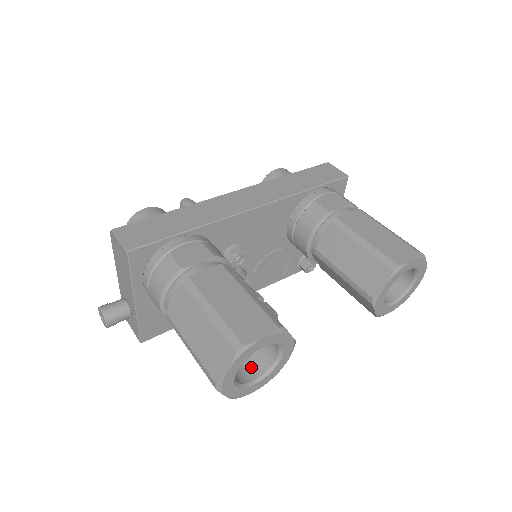
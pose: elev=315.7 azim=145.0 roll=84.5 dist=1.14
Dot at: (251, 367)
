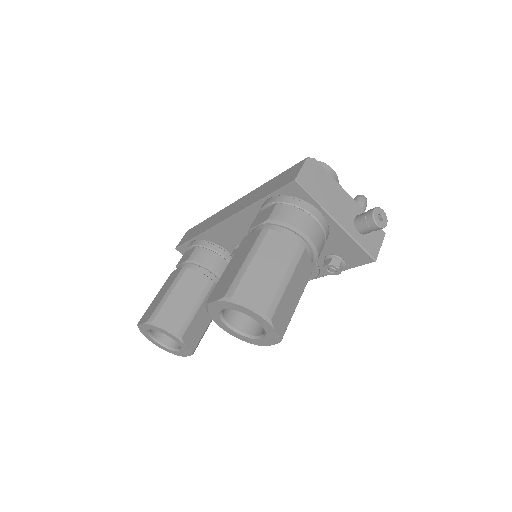
Dot at: occluded
